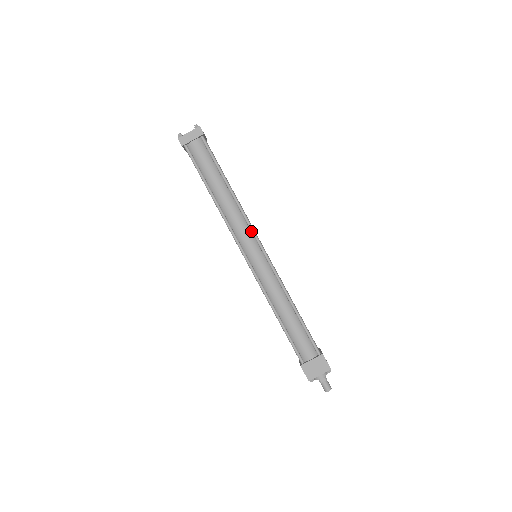
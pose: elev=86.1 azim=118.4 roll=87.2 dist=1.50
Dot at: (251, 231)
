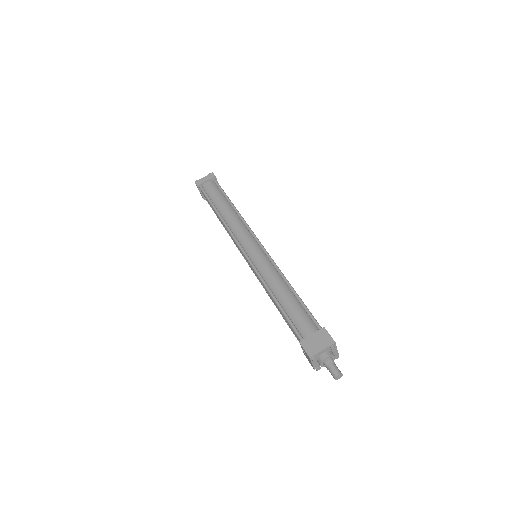
Dot at: (250, 232)
